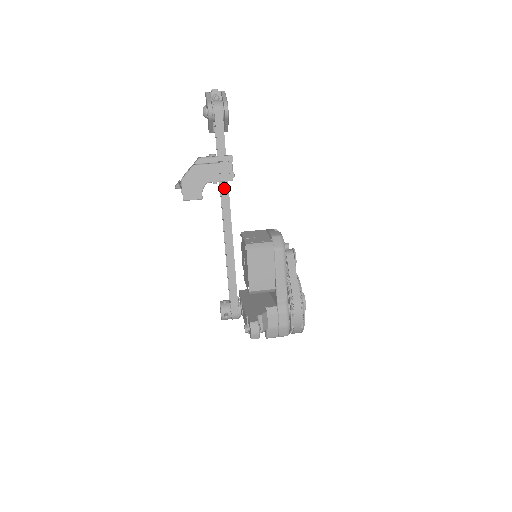
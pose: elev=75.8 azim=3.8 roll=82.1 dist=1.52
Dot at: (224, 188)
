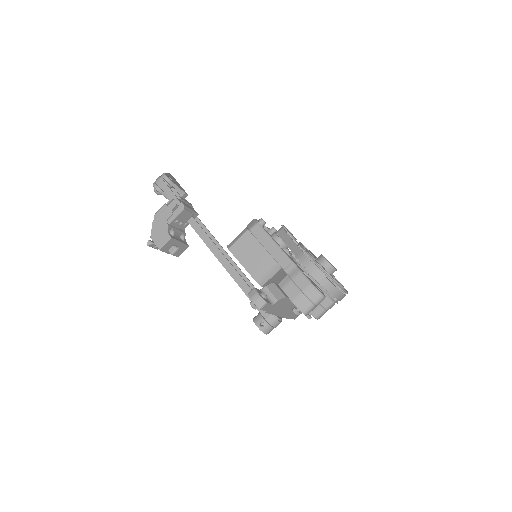
Dot at: (193, 224)
